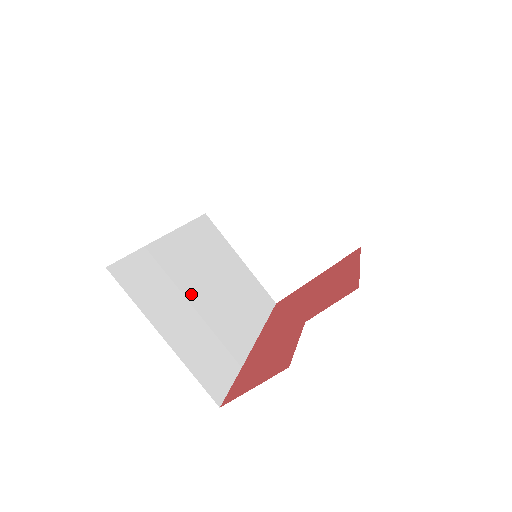
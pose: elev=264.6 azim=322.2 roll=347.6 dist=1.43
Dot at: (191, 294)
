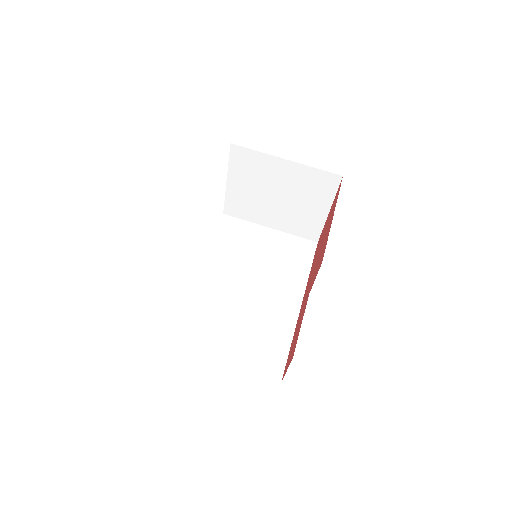
Dot at: (232, 308)
